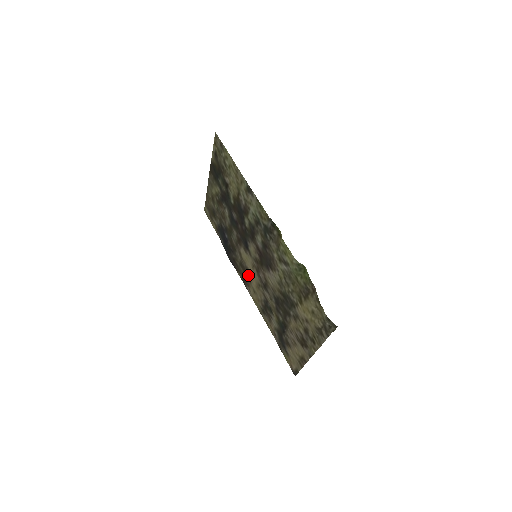
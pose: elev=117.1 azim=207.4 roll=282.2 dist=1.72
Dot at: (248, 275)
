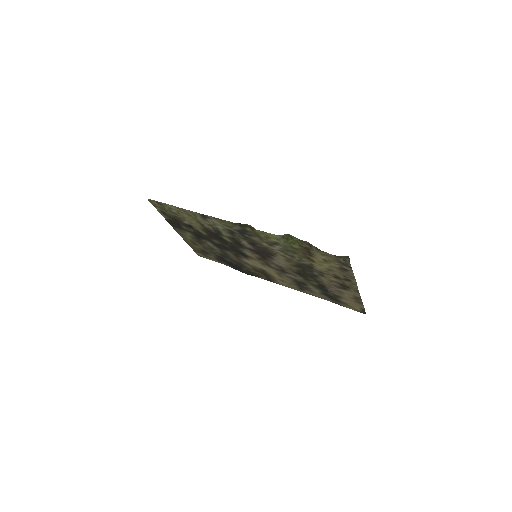
Dot at: (266, 273)
